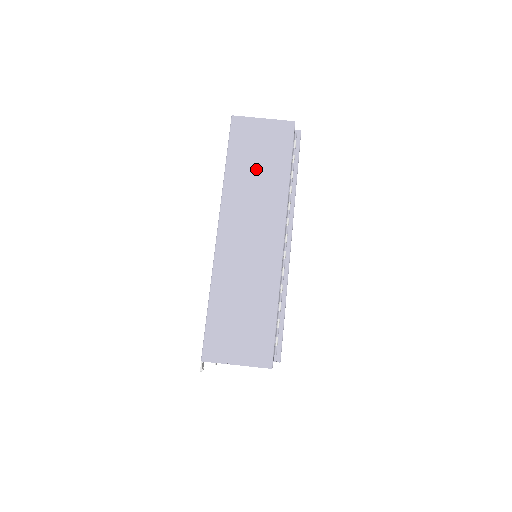
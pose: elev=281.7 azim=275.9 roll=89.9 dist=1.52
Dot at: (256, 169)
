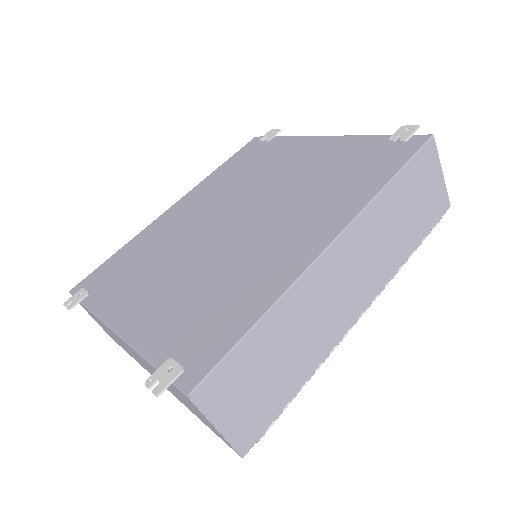
Dot at: (403, 215)
